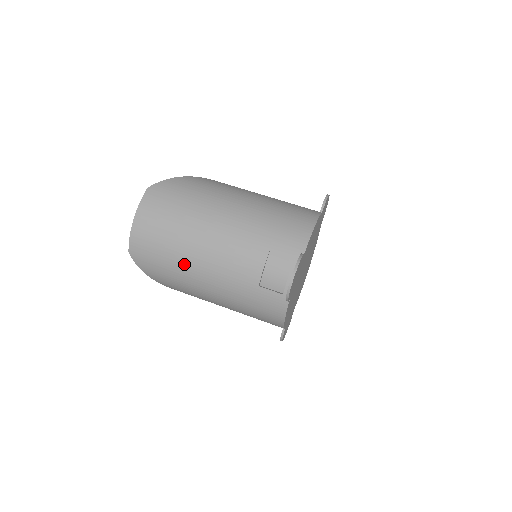
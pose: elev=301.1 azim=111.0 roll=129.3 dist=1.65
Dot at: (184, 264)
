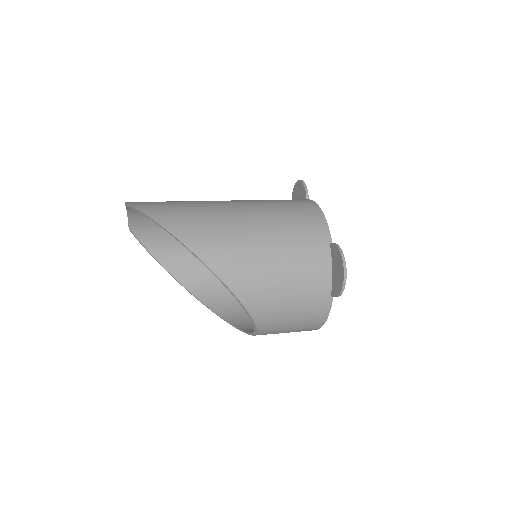
Dot at: (195, 201)
